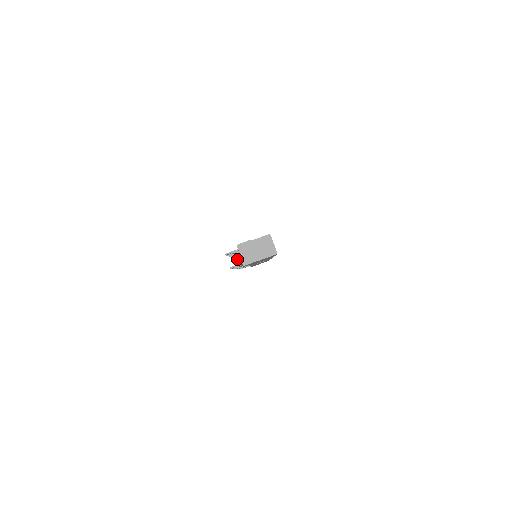
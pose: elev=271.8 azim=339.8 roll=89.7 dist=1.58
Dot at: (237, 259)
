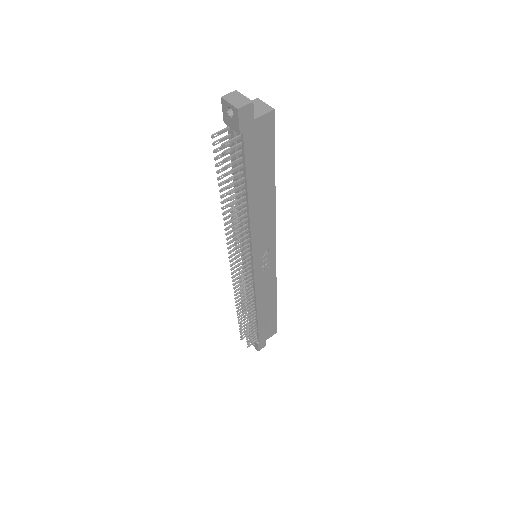
Dot at: (235, 298)
